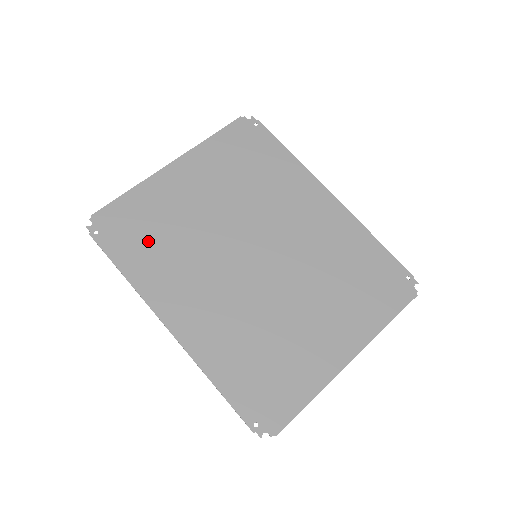
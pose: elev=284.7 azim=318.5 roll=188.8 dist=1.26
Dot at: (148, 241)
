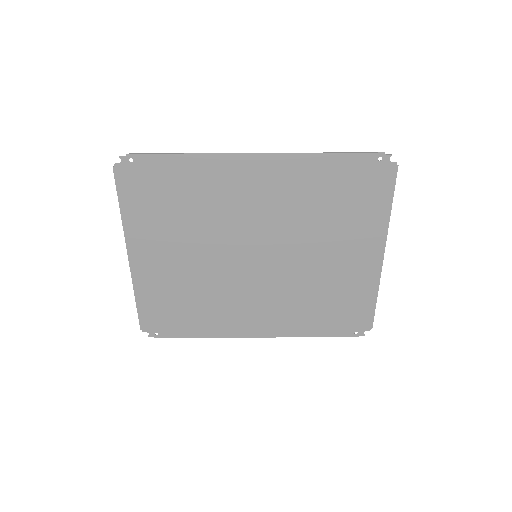
Dot at: (187, 311)
